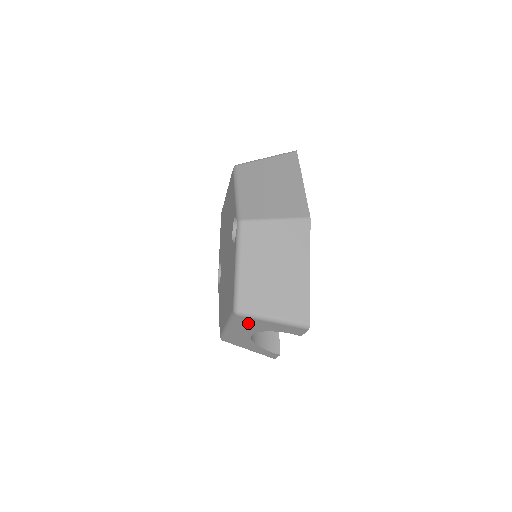
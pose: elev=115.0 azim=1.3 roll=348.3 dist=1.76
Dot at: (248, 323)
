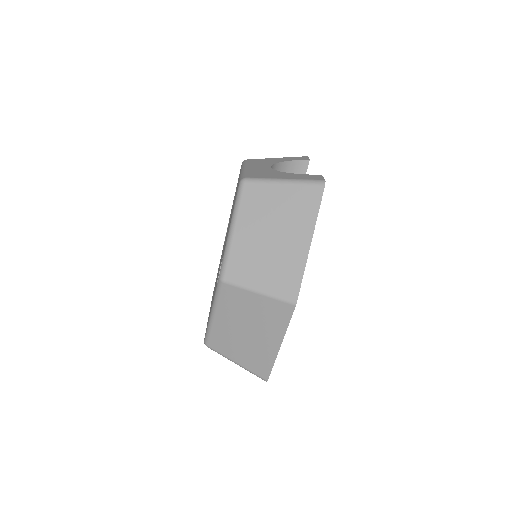
Dot at: occluded
